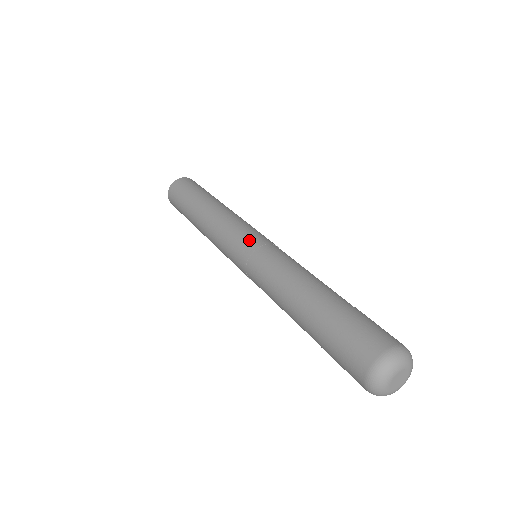
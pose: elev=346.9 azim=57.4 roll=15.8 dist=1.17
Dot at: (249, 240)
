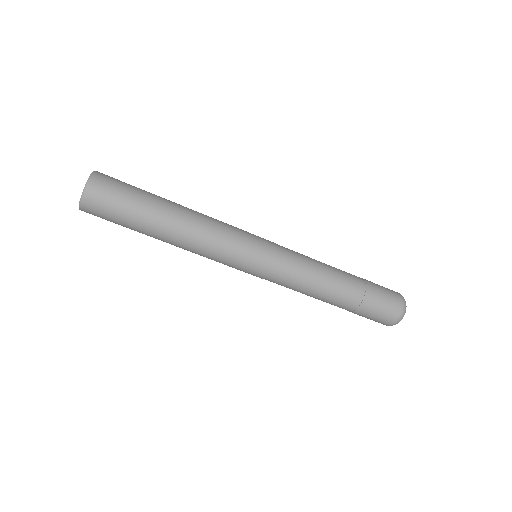
Dot at: (263, 247)
